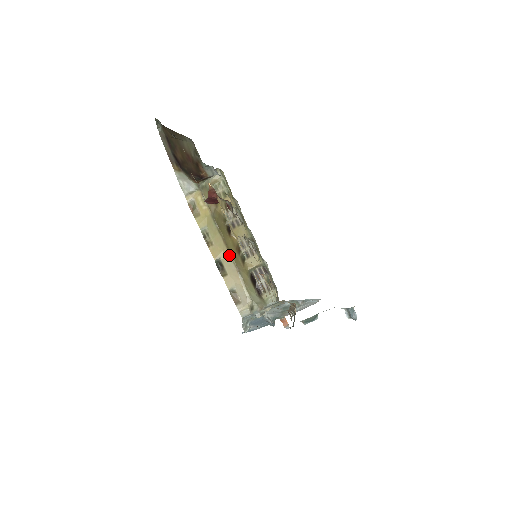
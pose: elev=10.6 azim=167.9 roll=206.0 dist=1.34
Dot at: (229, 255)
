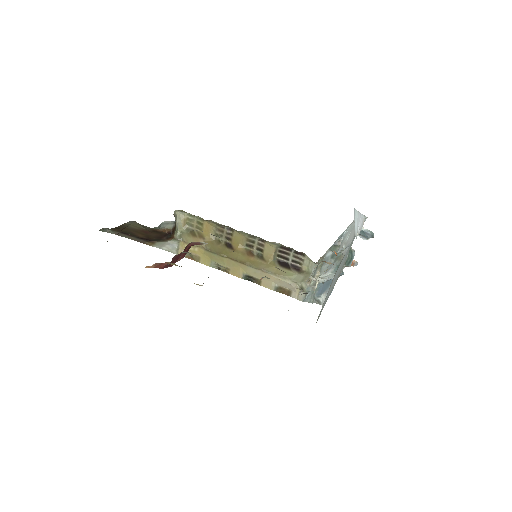
Dot at: (246, 266)
